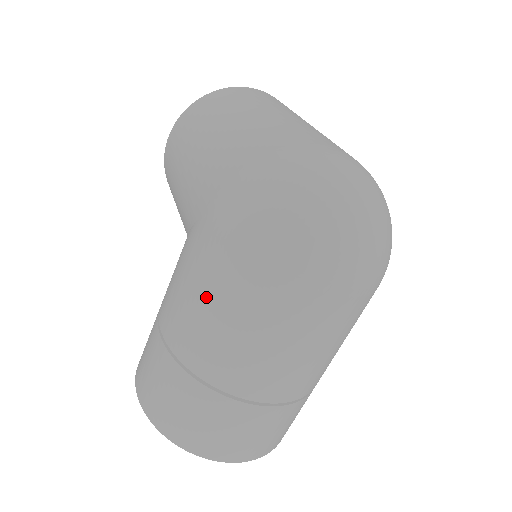
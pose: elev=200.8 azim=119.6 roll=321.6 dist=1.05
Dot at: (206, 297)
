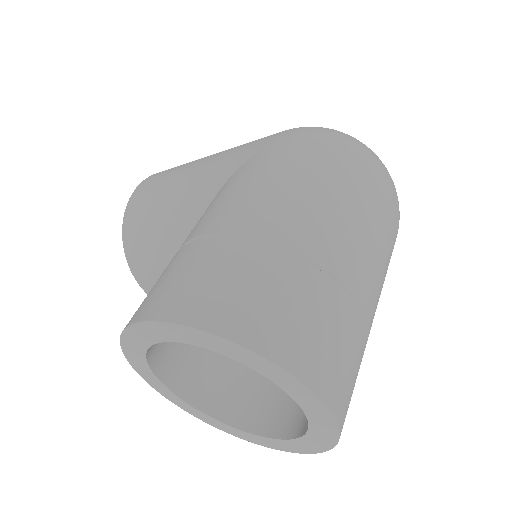
Dot at: (293, 178)
